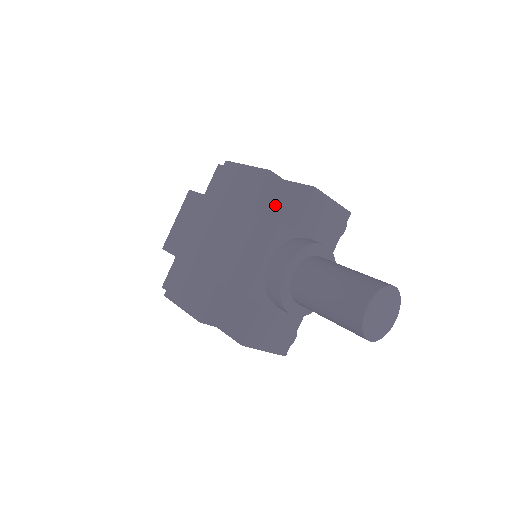
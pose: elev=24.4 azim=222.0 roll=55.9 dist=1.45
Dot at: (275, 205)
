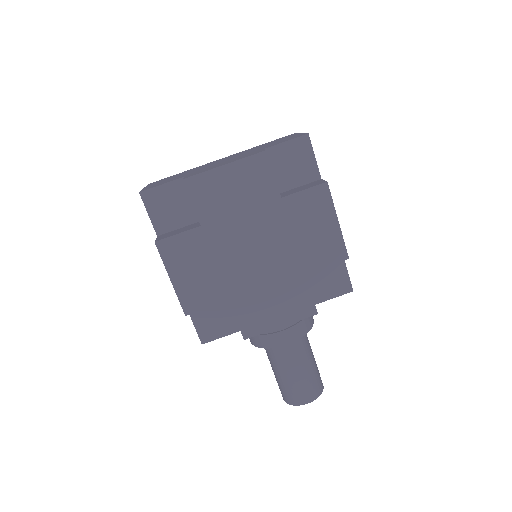
Dot at: occluded
